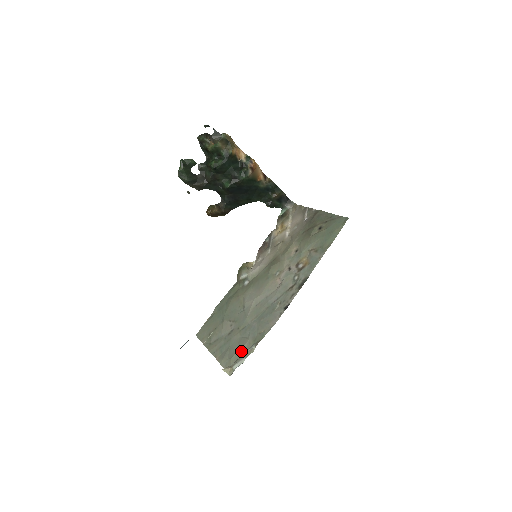
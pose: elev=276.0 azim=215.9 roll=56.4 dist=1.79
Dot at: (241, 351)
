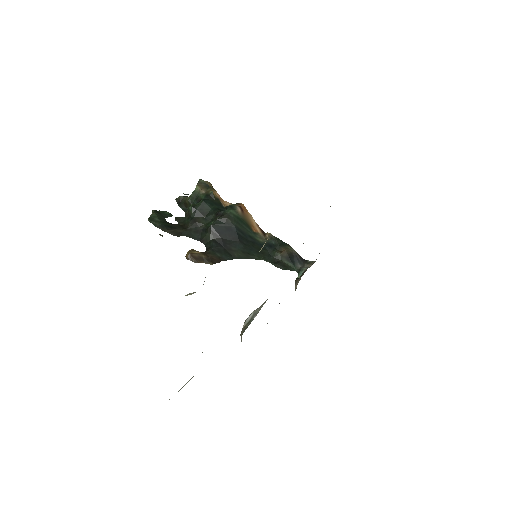
Dot at: occluded
